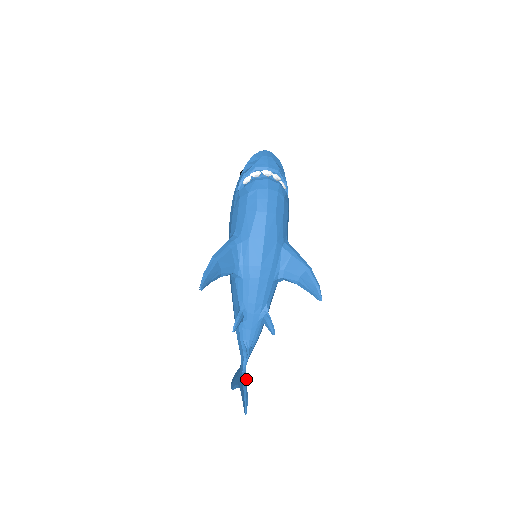
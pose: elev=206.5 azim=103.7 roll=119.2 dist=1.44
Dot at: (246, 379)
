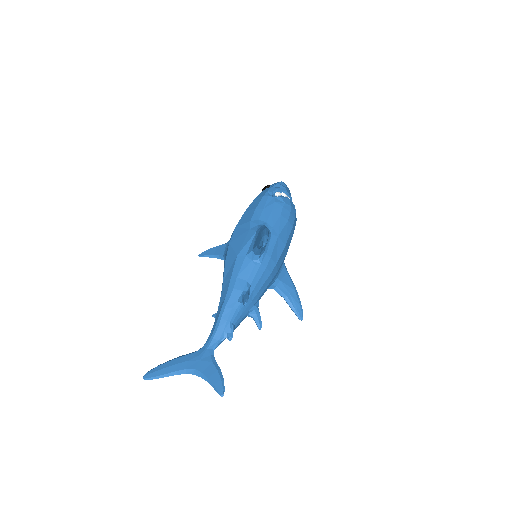
Dot at: (214, 363)
